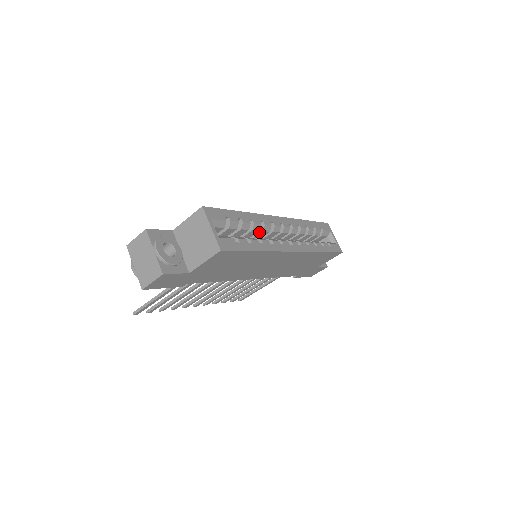
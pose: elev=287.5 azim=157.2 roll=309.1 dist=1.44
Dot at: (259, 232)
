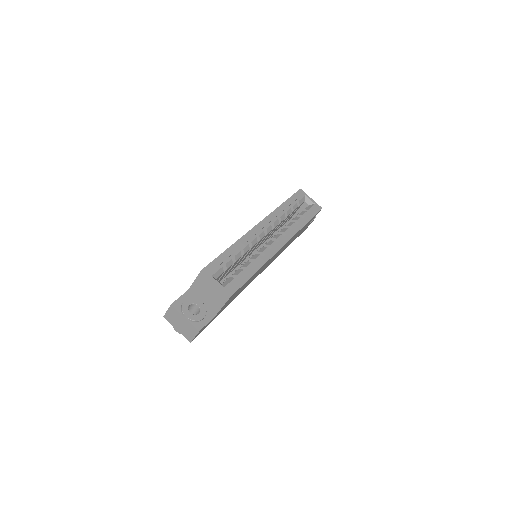
Dot at: (250, 248)
